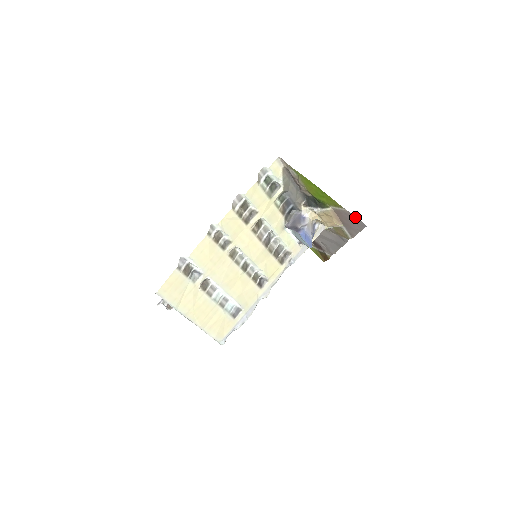
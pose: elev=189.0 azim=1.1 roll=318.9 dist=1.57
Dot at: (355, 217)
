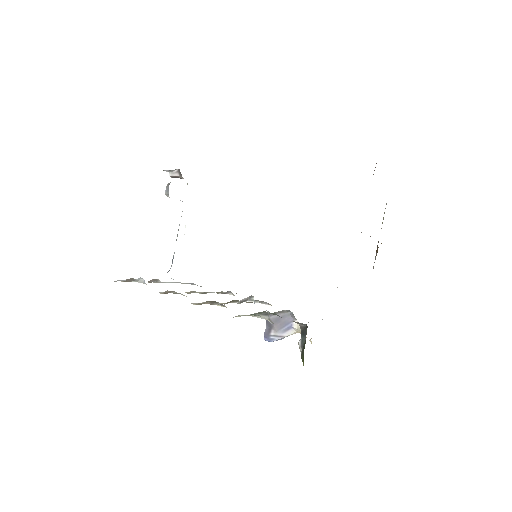
Dot at: occluded
